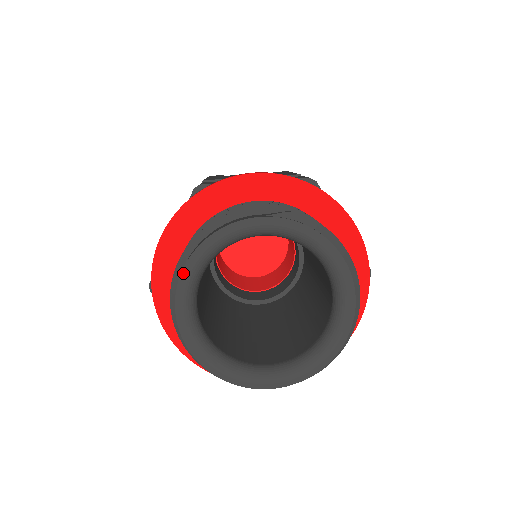
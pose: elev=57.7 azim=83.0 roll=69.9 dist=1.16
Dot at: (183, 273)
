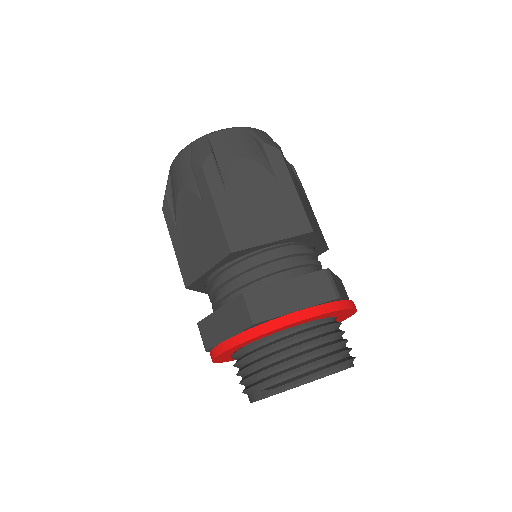
Dot at: occluded
